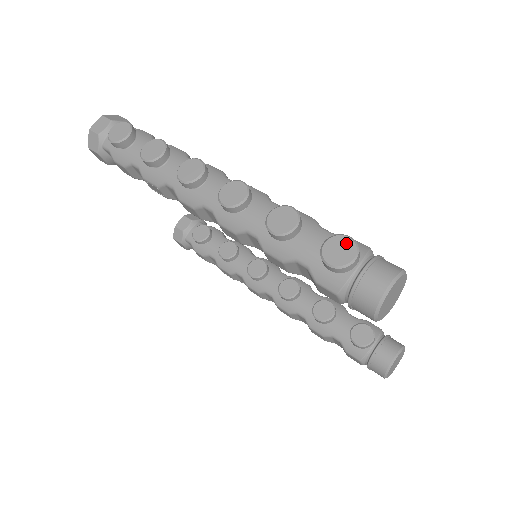
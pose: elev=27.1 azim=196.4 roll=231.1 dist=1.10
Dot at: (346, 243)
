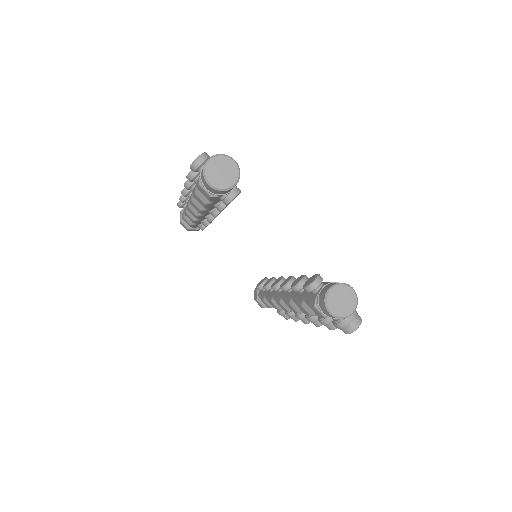
Dot at: occluded
